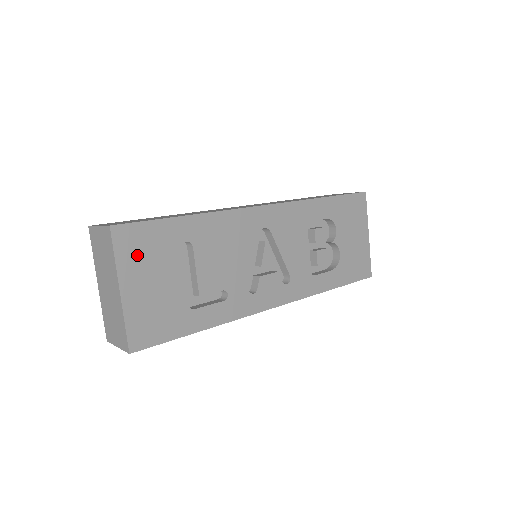
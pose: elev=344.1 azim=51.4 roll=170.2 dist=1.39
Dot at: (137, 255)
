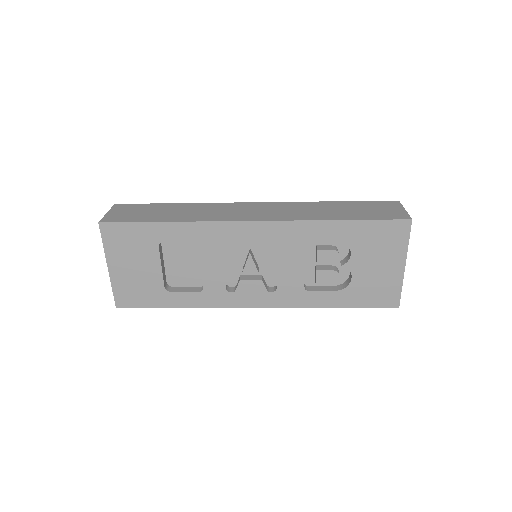
Dot at: (121, 246)
